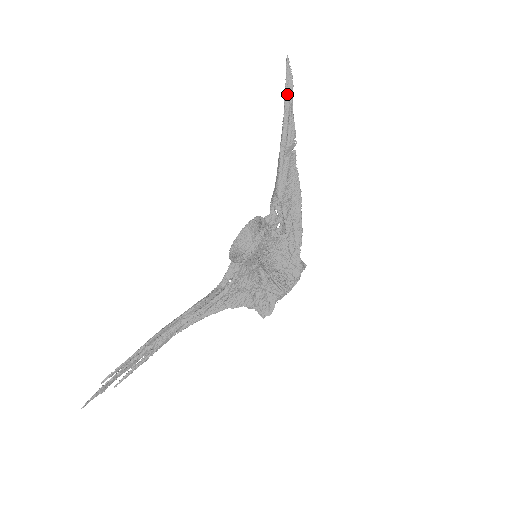
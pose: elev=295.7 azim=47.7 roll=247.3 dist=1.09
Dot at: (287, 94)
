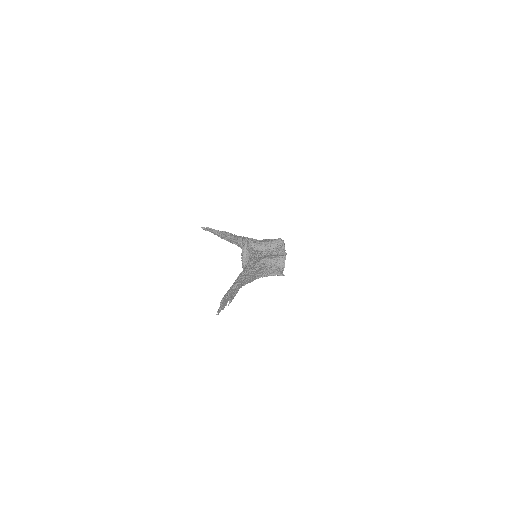
Dot at: (212, 231)
